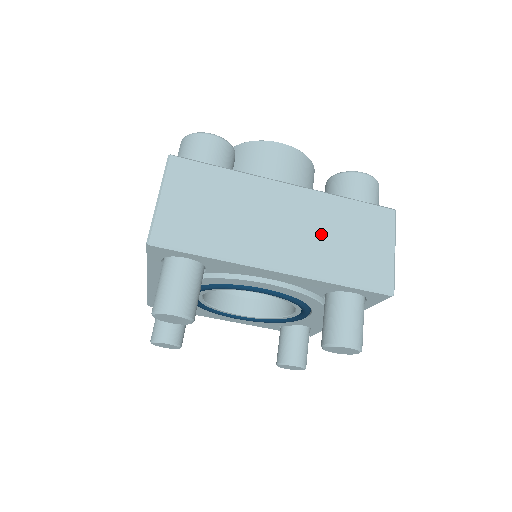
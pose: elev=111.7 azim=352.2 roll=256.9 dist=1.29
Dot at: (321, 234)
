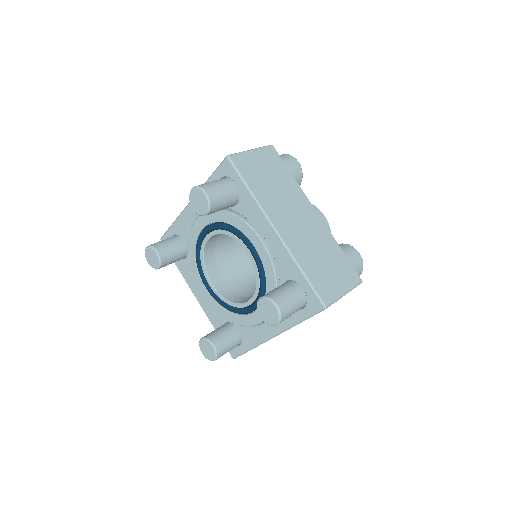
Dot at: occluded
